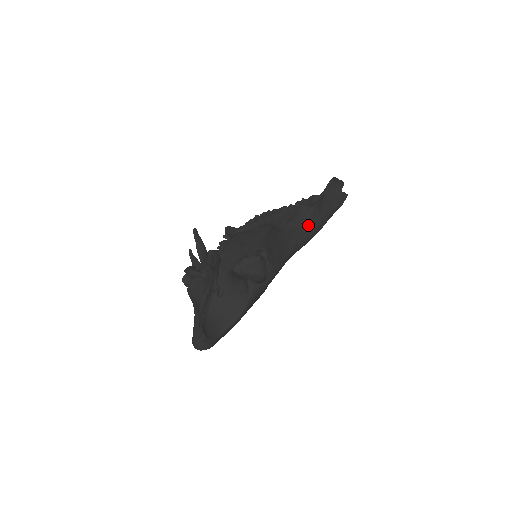
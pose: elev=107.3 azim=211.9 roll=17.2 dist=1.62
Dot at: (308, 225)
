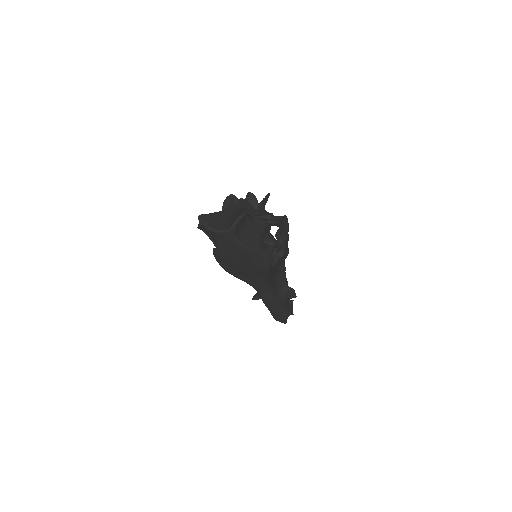
Dot at: (278, 294)
